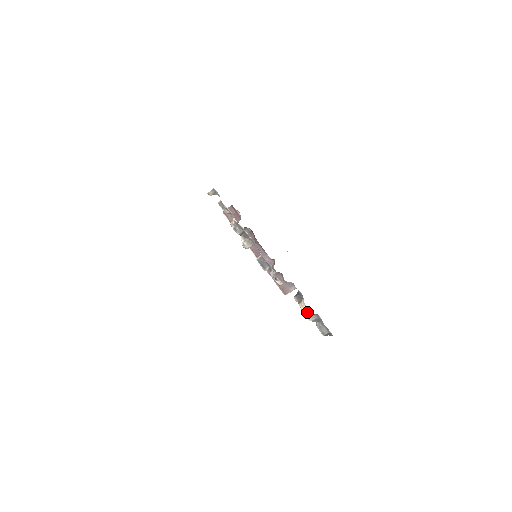
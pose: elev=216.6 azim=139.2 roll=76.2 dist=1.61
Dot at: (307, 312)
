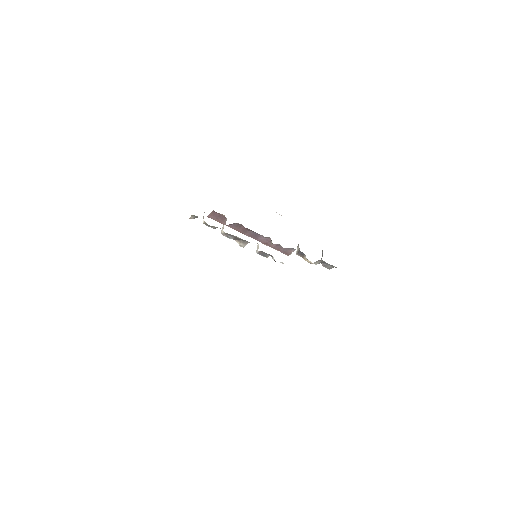
Dot at: (312, 263)
